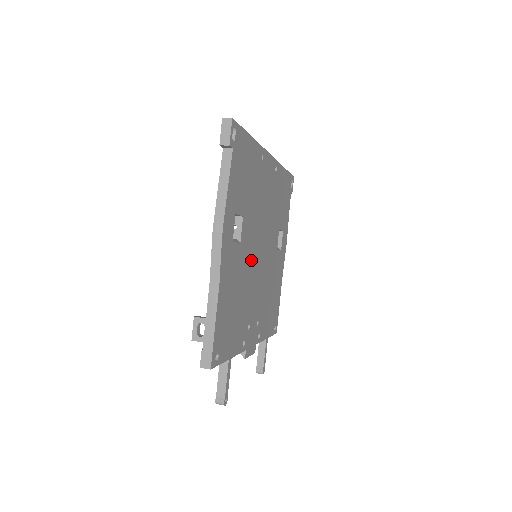
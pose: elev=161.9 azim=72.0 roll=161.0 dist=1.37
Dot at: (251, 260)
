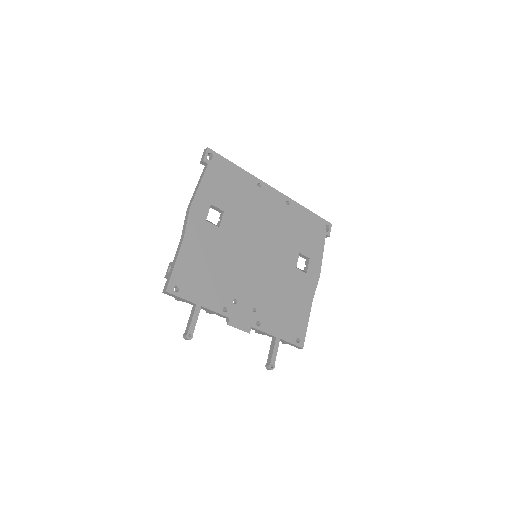
Dot at: (240, 250)
